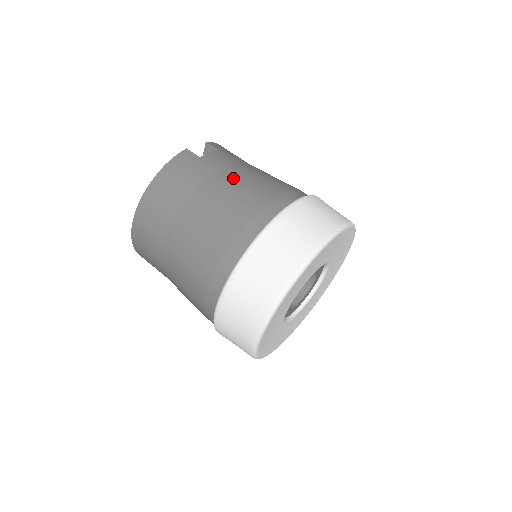
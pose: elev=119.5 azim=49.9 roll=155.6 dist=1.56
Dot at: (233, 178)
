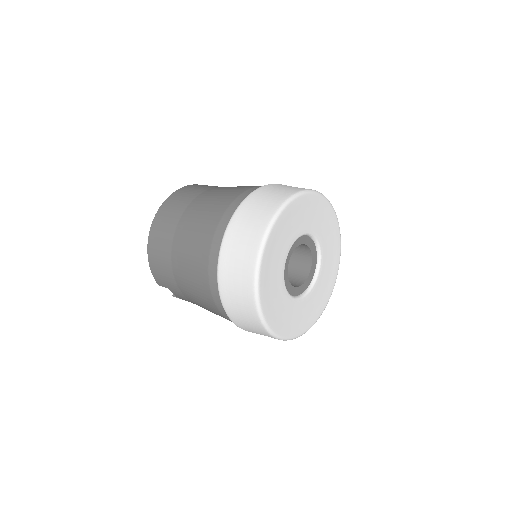
Dot at: occluded
